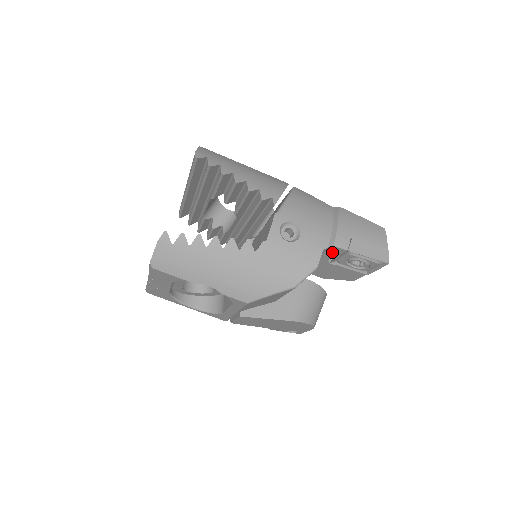
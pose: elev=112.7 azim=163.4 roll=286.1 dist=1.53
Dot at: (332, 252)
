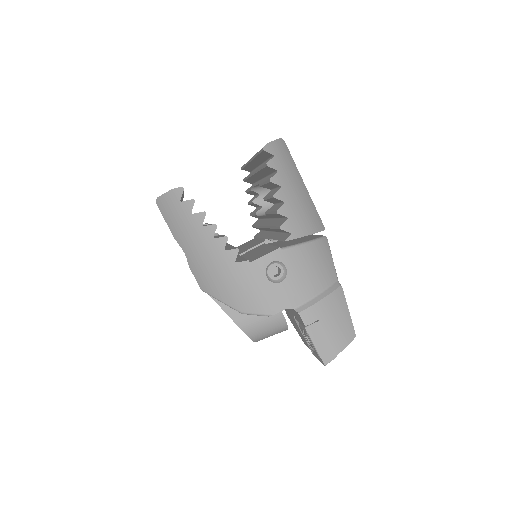
Dot at: (297, 314)
